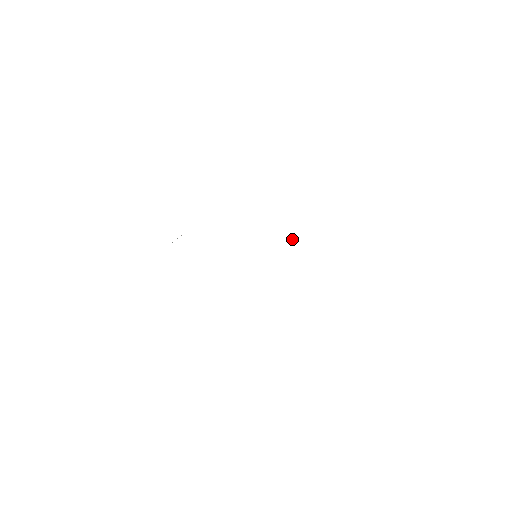
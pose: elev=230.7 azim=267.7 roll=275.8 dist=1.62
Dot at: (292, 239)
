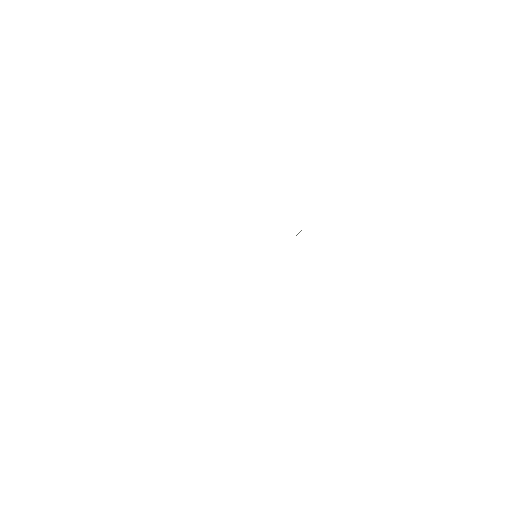
Dot at: occluded
